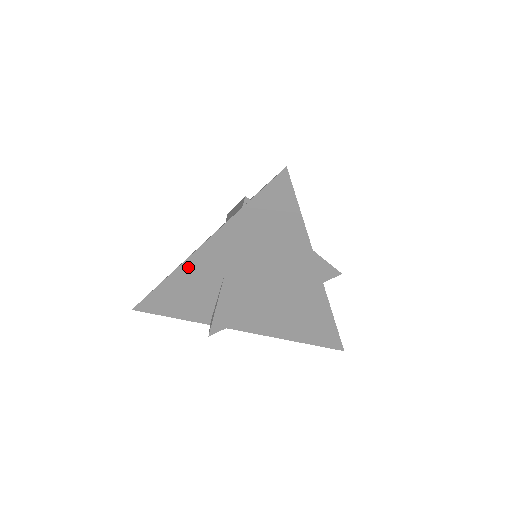
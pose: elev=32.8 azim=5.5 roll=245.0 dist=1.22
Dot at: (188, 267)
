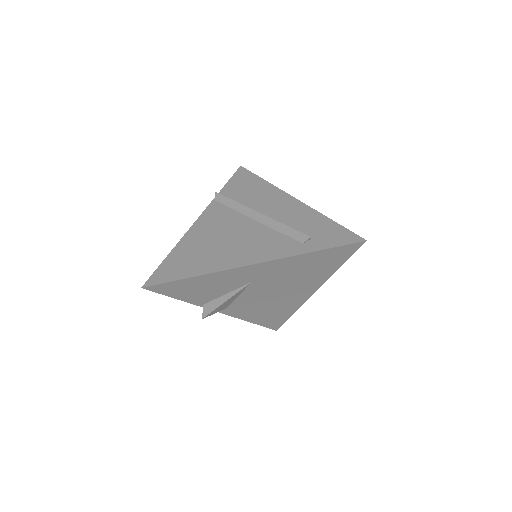
Dot at: (229, 273)
